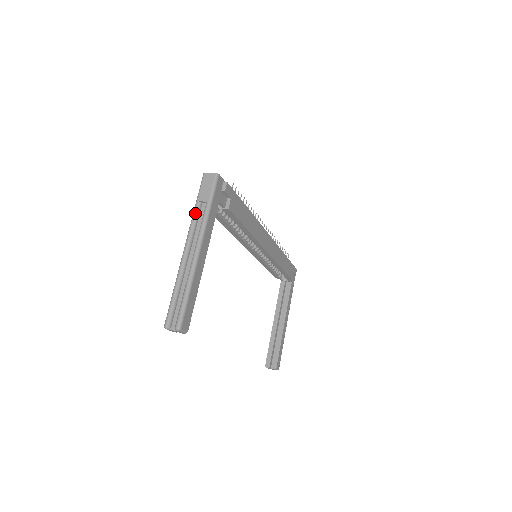
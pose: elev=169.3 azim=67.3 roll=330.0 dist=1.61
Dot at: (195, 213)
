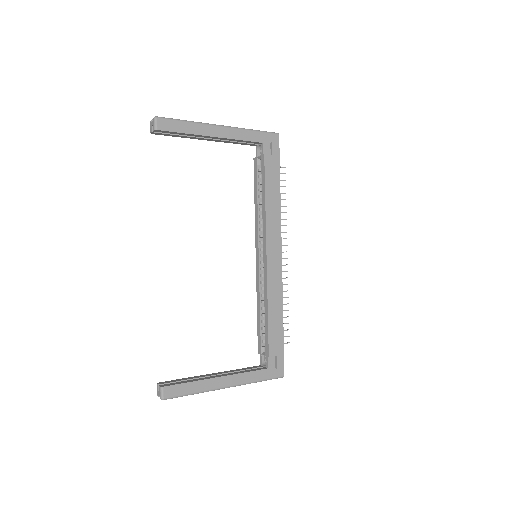
Dot at: occluded
